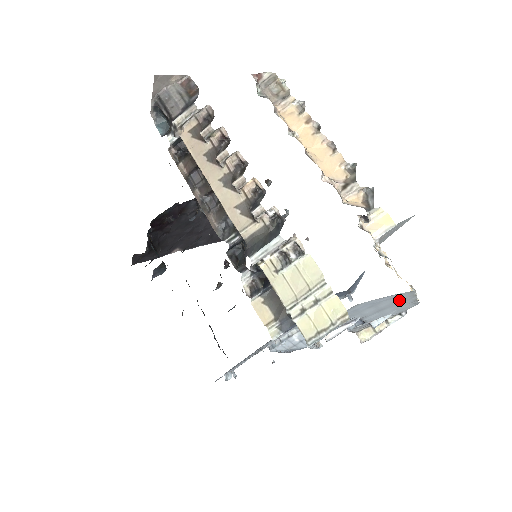
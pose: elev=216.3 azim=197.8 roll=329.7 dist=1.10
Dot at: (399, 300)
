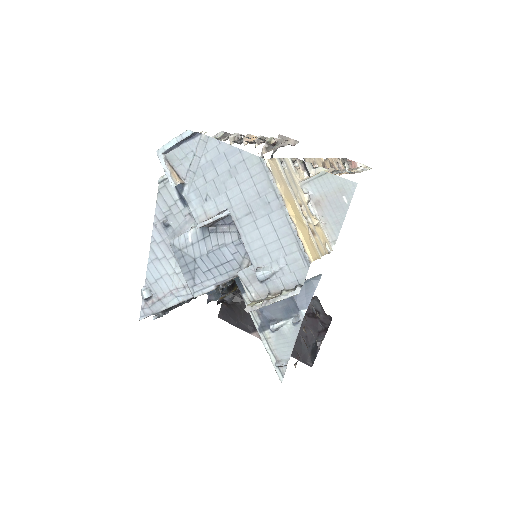
Dot at: (262, 192)
